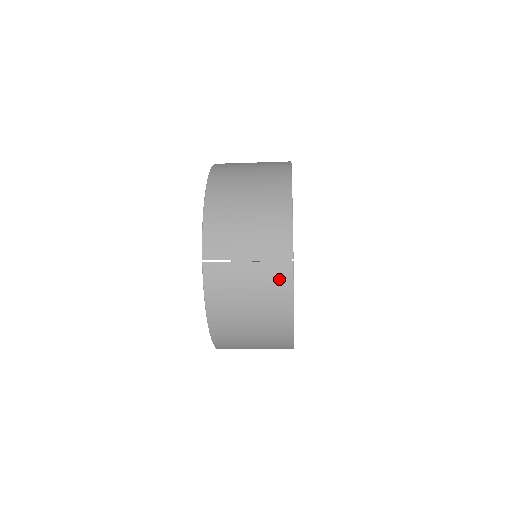
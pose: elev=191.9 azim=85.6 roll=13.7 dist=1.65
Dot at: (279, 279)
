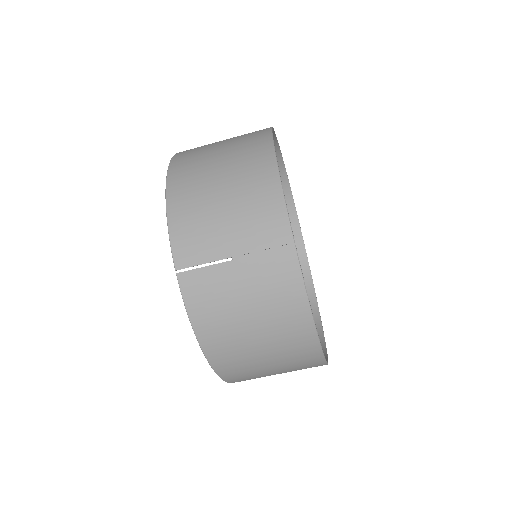
Dot at: (281, 274)
